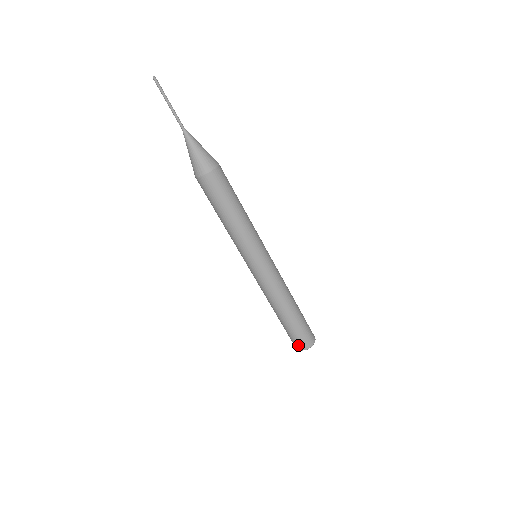
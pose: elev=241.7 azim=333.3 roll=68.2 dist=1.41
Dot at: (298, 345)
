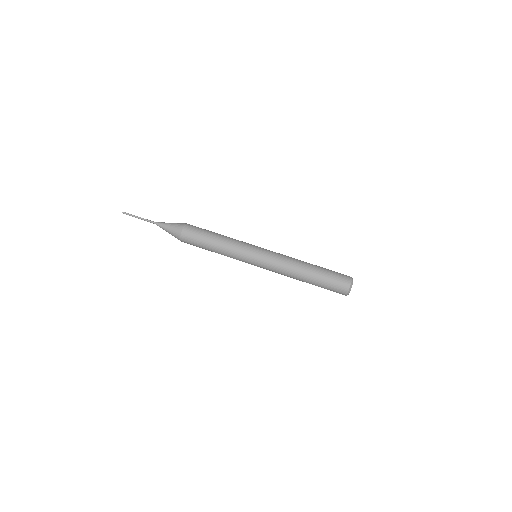
Dot at: (343, 284)
